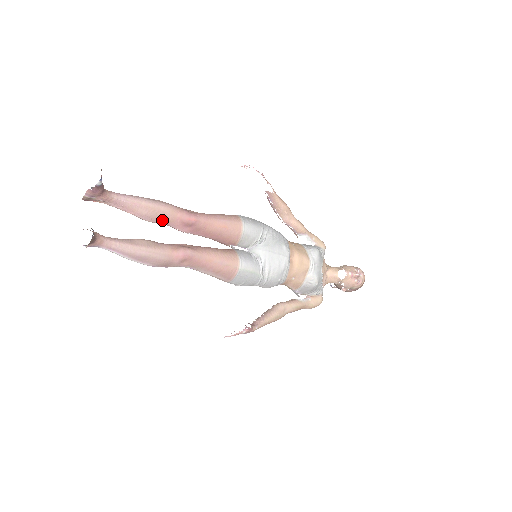
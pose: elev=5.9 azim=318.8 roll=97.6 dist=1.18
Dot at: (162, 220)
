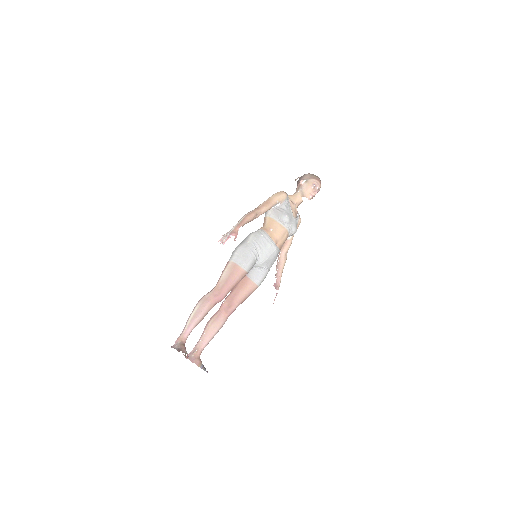
Dot at: occluded
